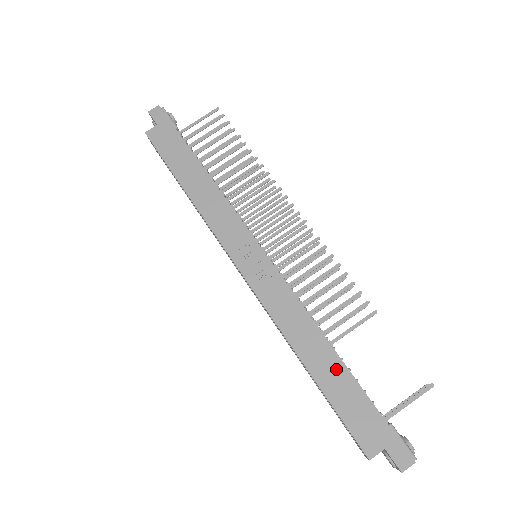
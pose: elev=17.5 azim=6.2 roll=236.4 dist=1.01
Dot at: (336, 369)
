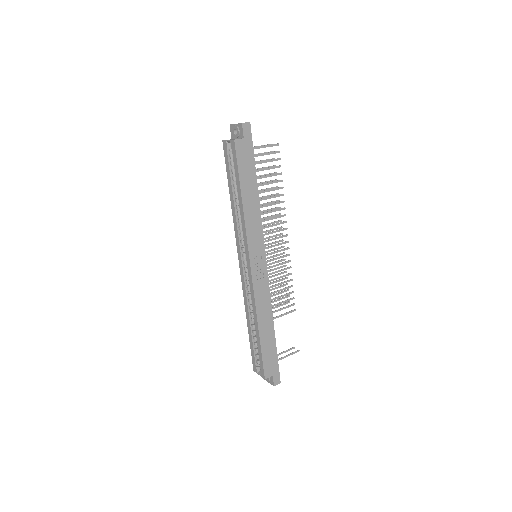
Dot at: (271, 335)
